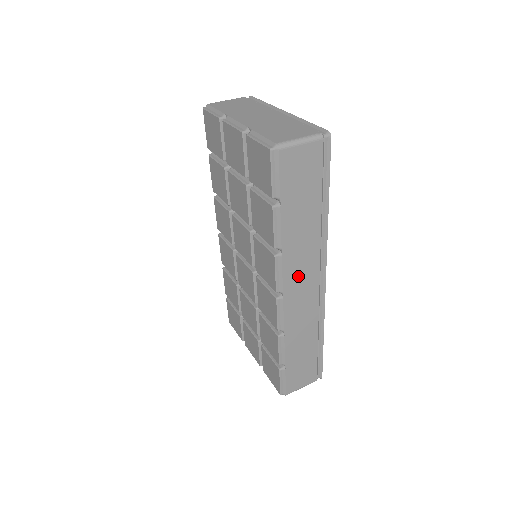
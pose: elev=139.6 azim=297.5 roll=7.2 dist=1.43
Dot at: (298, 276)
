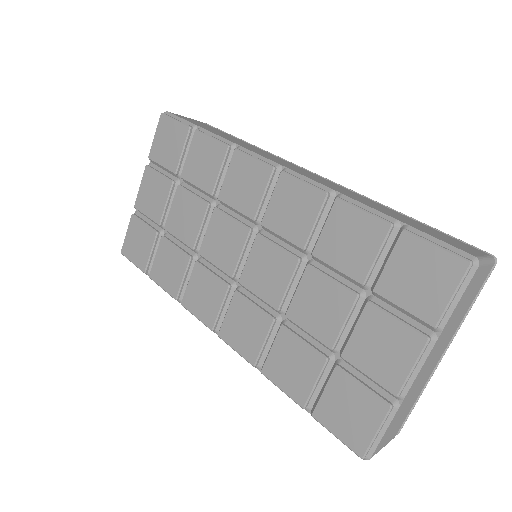
Dot at: (280, 162)
